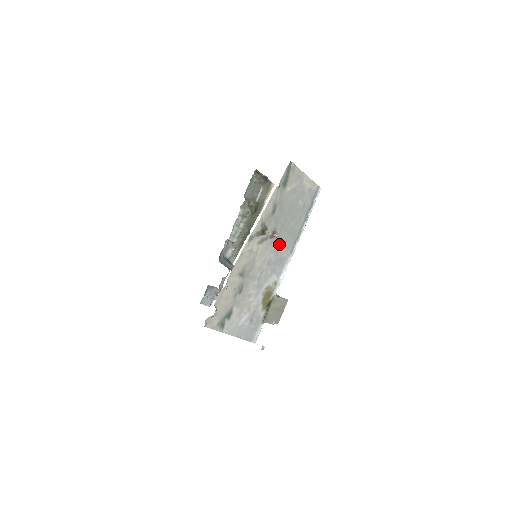
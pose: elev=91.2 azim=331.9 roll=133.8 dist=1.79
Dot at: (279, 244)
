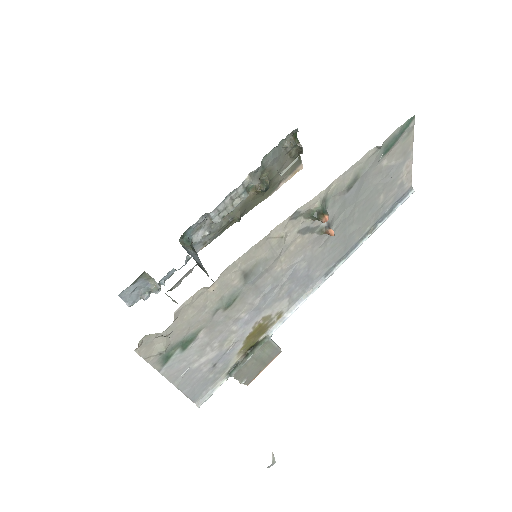
Dot at: (321, 250)
